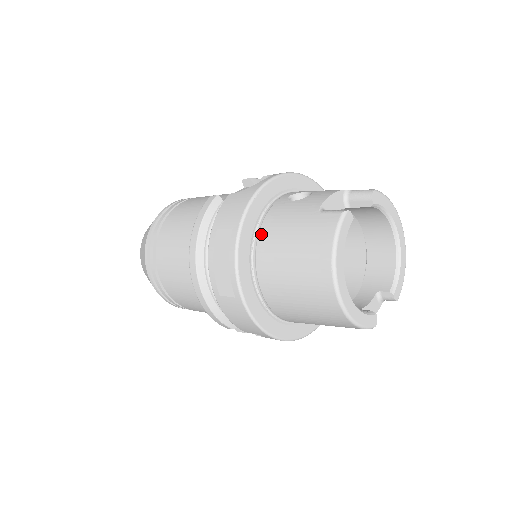
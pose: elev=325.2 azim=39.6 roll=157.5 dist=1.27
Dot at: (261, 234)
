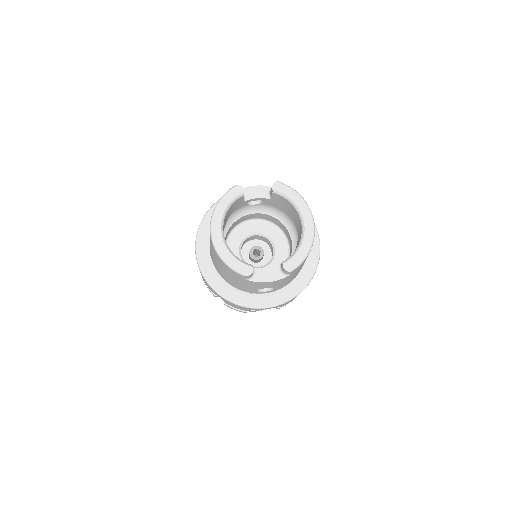
Dot at: occluded
